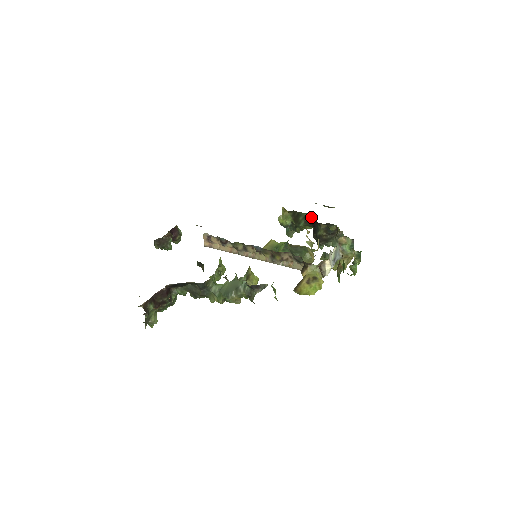
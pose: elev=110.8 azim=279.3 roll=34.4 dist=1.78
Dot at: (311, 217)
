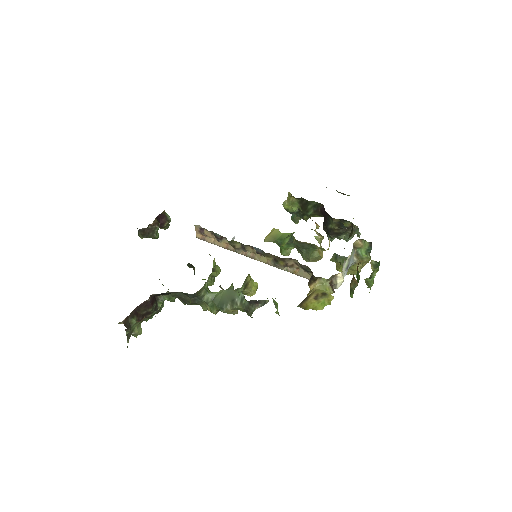
Dot at: (322, 207)
